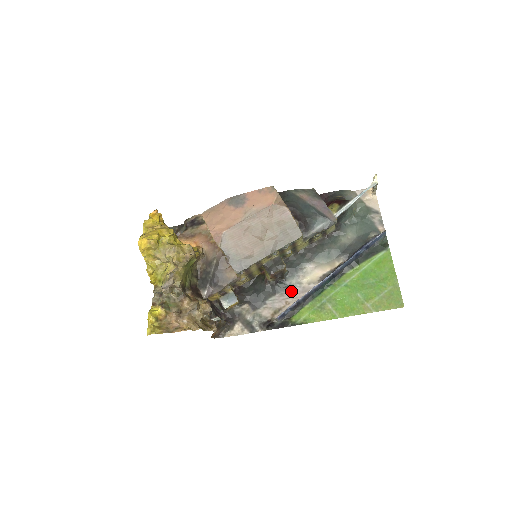
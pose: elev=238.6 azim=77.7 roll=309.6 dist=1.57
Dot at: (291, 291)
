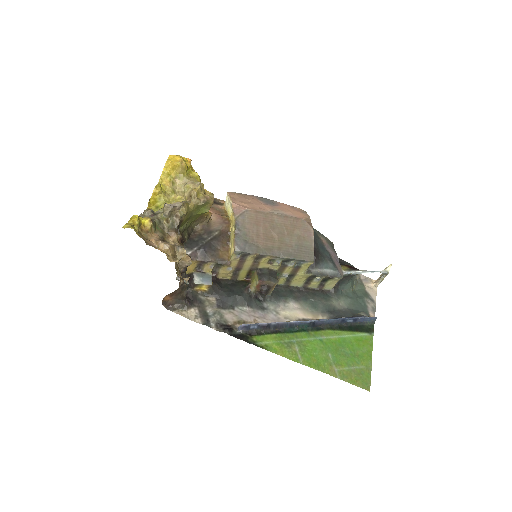
Dot at: (265, 314)
